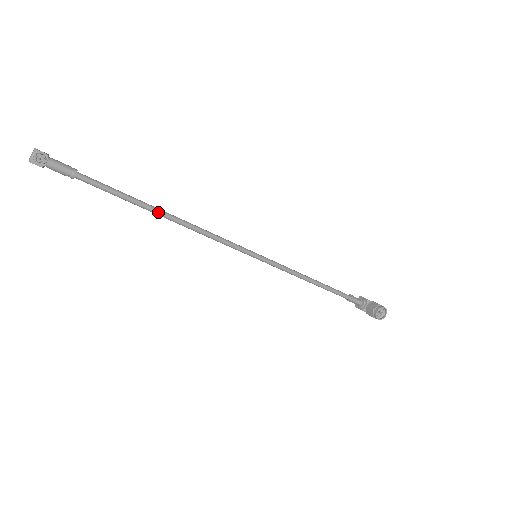
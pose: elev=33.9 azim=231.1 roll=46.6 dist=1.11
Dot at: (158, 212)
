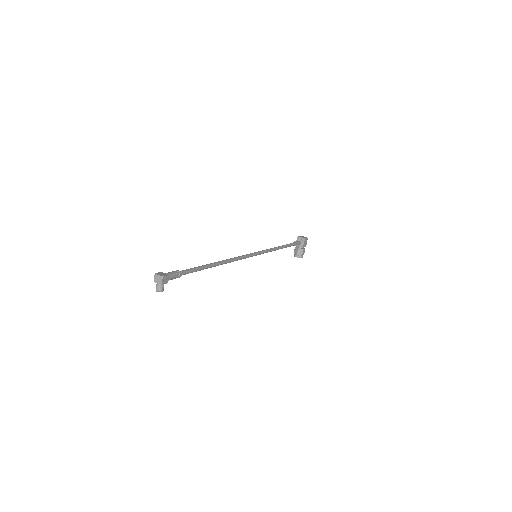
Dot at: (215, 266)
